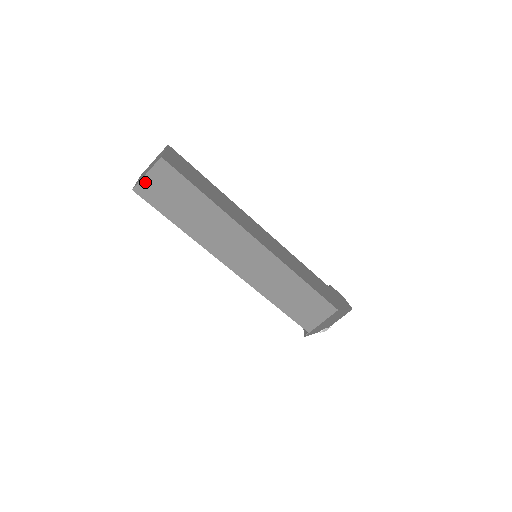
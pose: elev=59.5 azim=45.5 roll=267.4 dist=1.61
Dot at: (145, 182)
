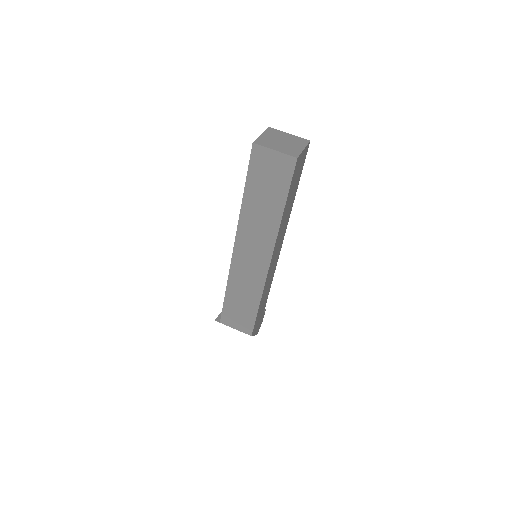
Dot at: (267, 152)
